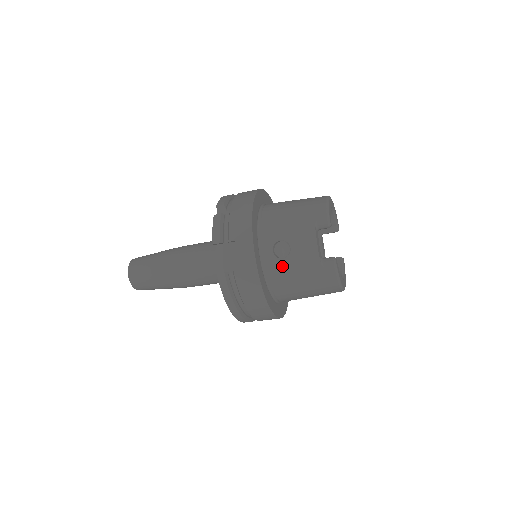
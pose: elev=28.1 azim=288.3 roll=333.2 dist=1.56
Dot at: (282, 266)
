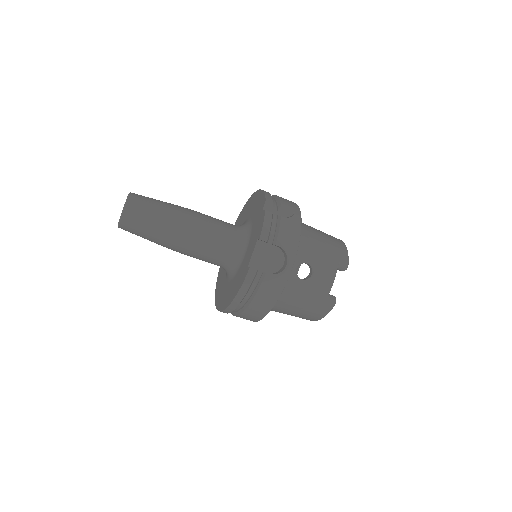
Dot at: (298, 285)
